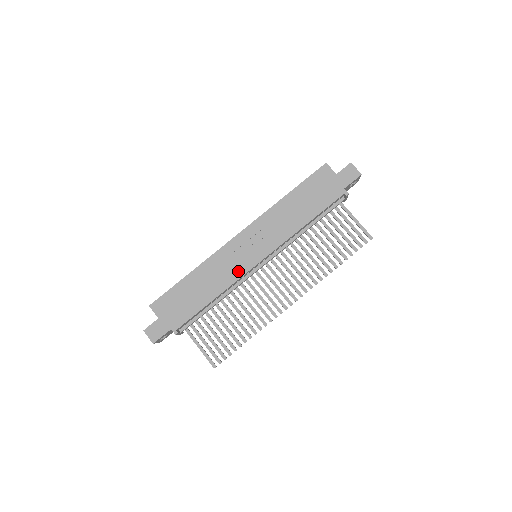
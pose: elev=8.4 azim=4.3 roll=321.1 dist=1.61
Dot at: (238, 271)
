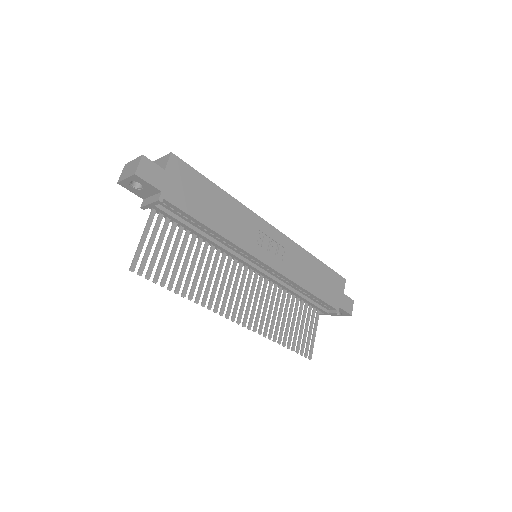
Dot at: (248, 244)
